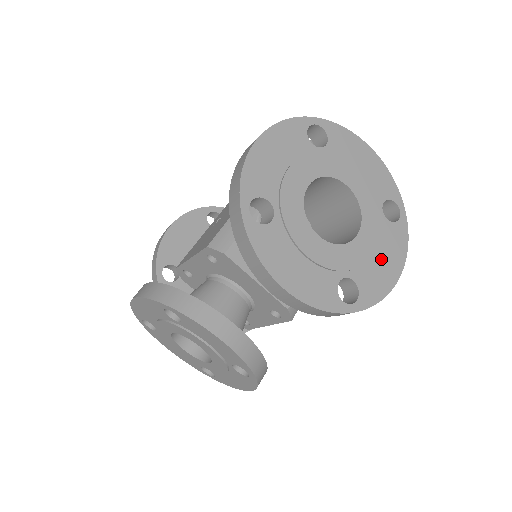
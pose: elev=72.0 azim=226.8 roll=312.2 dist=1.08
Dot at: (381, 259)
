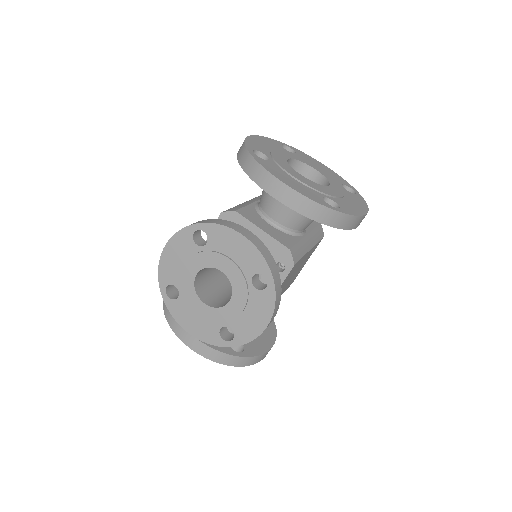
Dot at: (350, 202)
